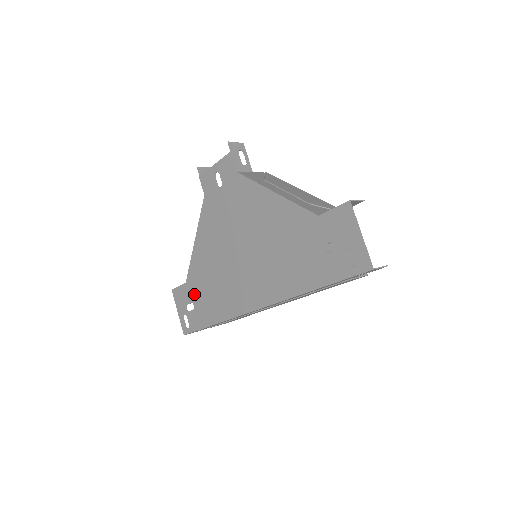
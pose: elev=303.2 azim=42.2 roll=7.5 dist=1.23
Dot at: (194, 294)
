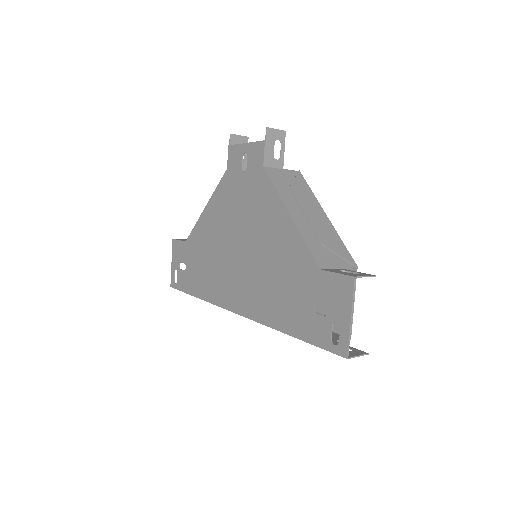
Dot at: (189, 257)
